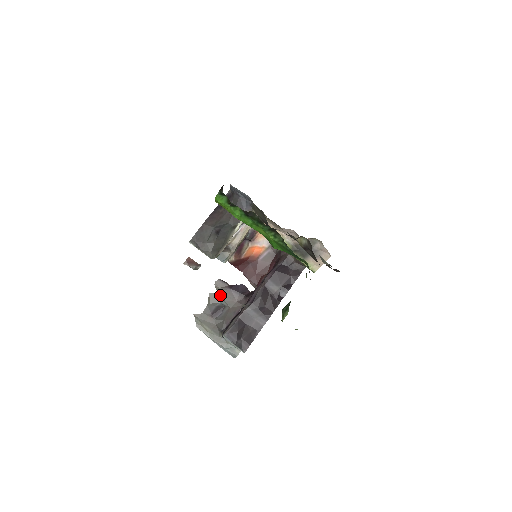
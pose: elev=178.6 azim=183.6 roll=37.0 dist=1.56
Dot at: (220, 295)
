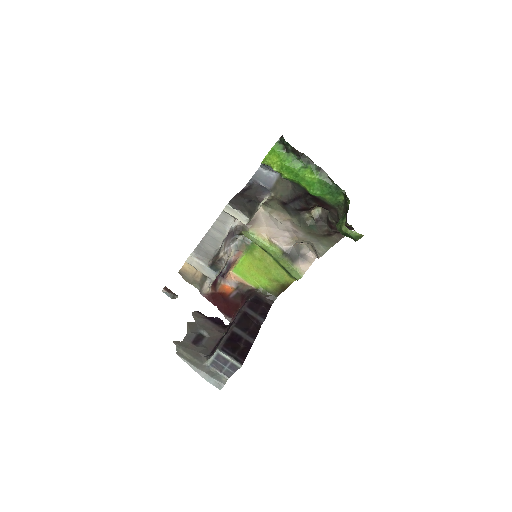
Dot at: (199, 325)
